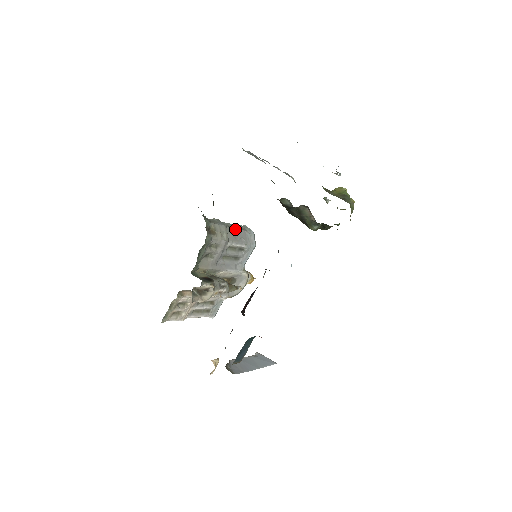
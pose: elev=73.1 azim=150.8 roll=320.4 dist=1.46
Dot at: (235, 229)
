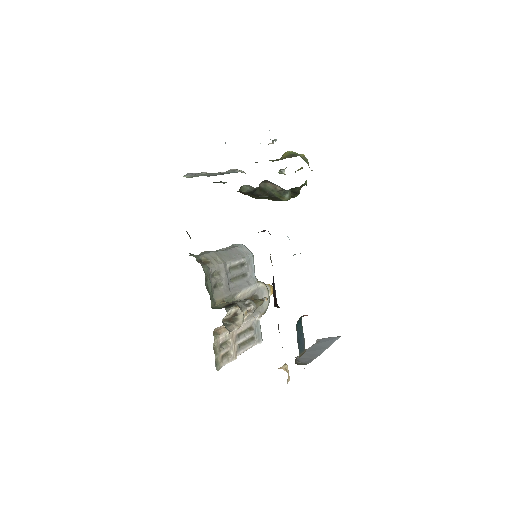
Dot at: (225, 250)
